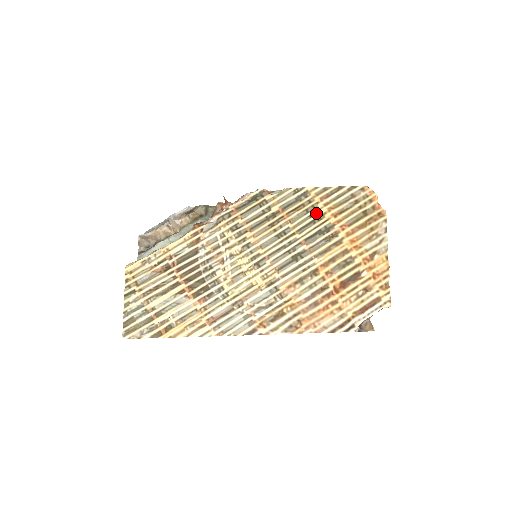
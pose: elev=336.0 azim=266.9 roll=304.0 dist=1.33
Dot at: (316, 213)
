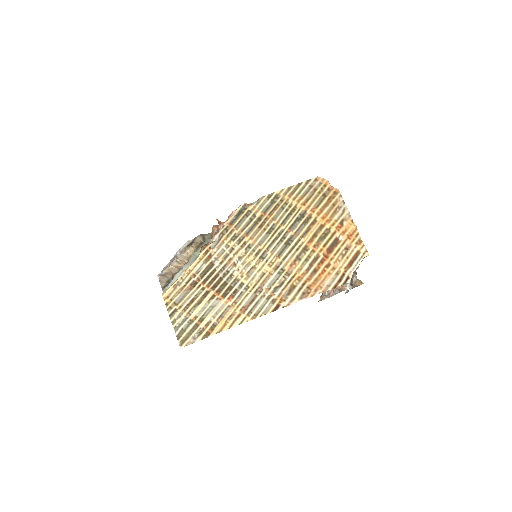
Dot at: (290, 207)
